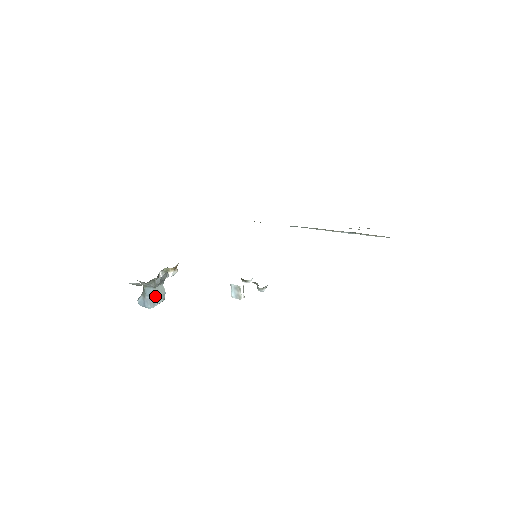
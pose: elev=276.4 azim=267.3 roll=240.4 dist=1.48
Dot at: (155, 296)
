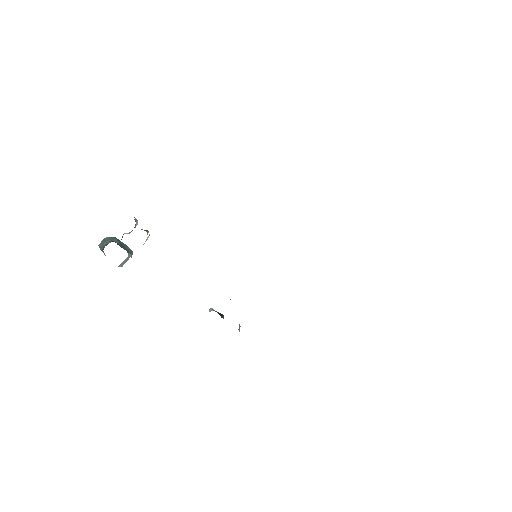
Dot at: occluded
